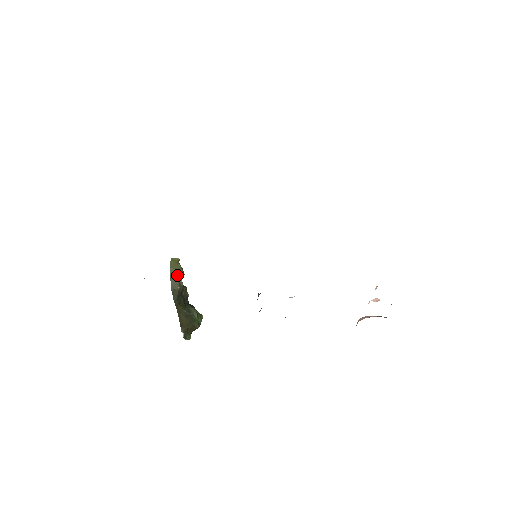
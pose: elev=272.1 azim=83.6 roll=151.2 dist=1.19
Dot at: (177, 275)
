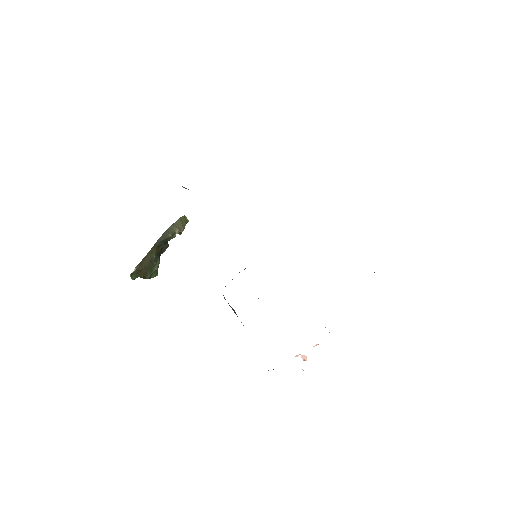
Dot at: (178, 227)
